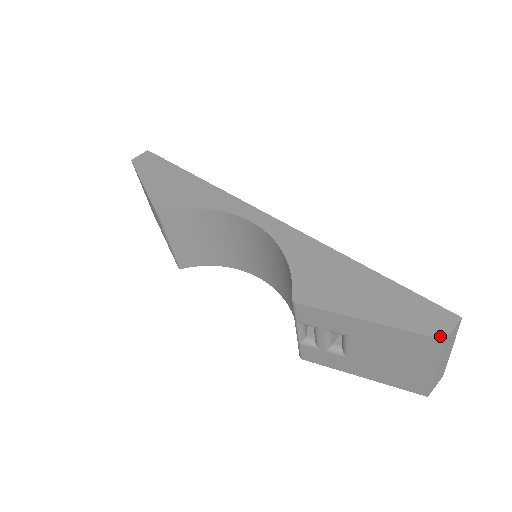
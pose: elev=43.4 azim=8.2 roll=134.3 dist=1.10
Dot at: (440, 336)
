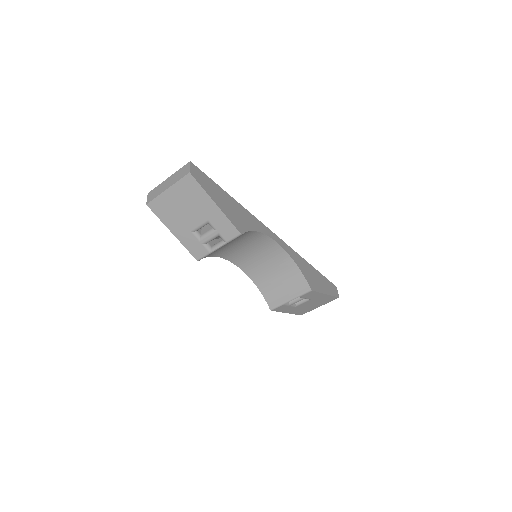
Dot at: (338, 296)
